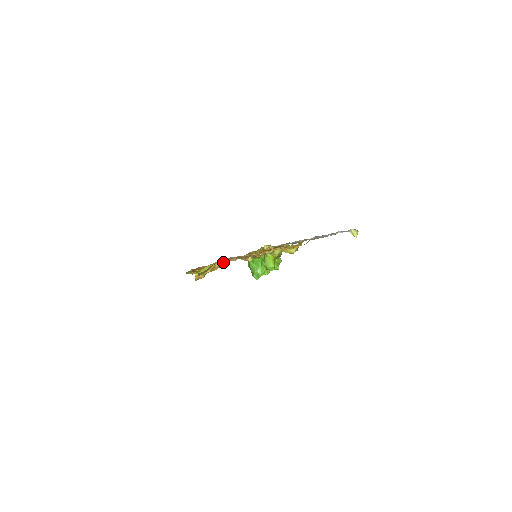
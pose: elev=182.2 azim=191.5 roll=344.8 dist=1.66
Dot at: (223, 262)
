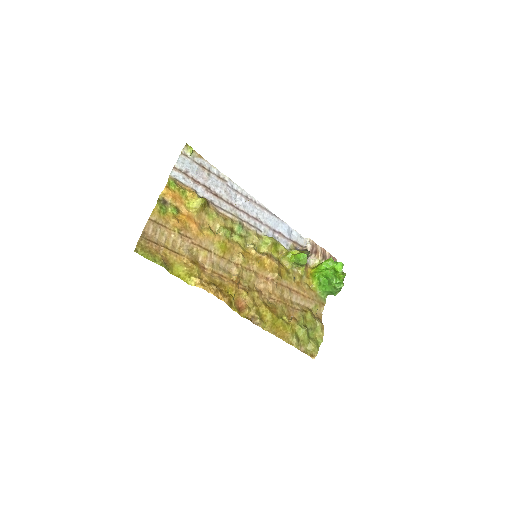
Dot at: (162, 245)
